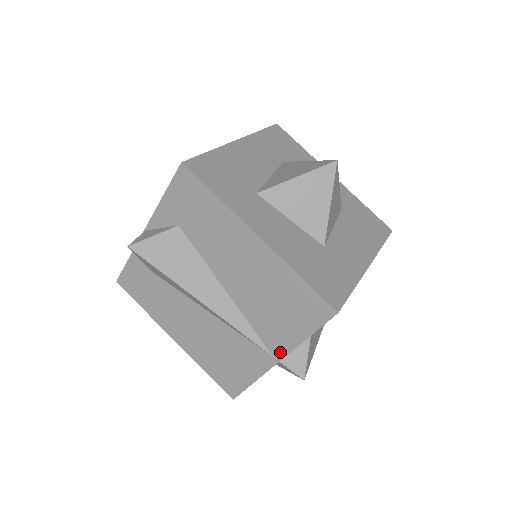
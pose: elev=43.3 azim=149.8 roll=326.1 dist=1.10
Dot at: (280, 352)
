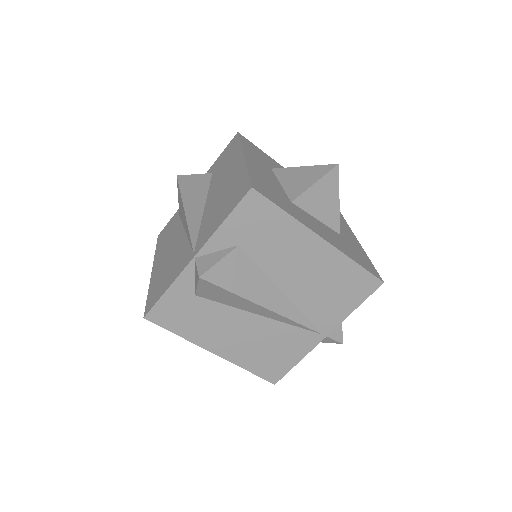
Dot at: (200, 246)
